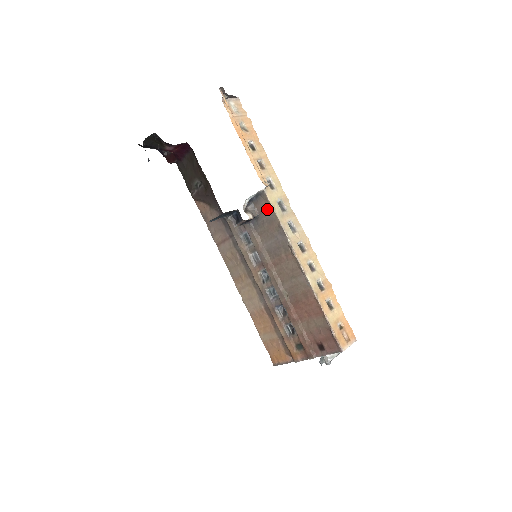
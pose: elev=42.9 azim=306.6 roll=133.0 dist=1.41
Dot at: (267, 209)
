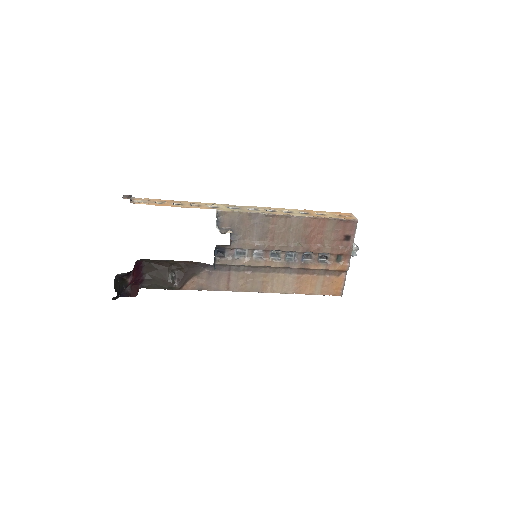
Dot at: (231, 217)
